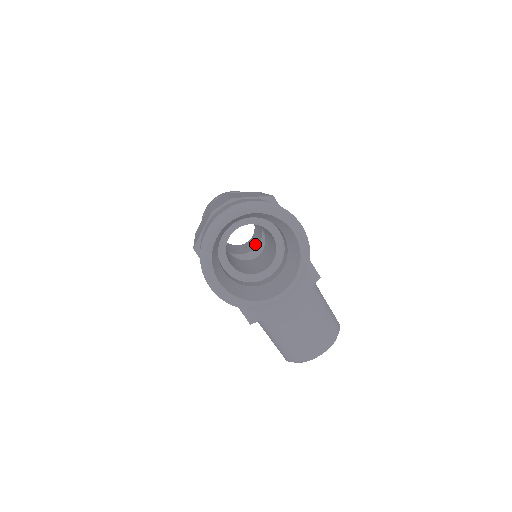
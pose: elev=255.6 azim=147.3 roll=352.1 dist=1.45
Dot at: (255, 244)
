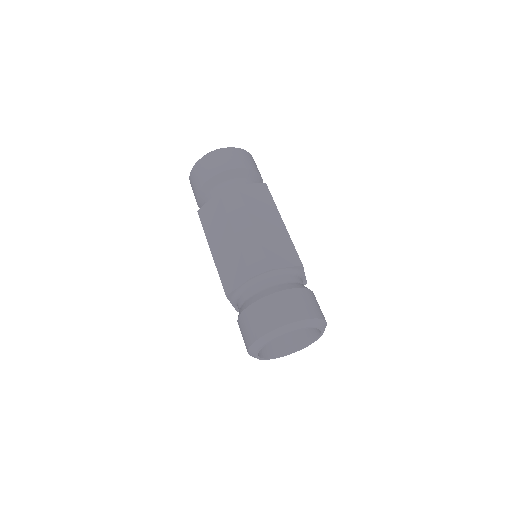
Dot at: occluded
